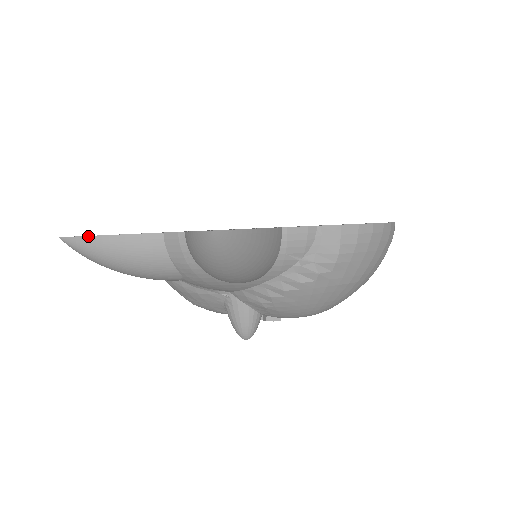
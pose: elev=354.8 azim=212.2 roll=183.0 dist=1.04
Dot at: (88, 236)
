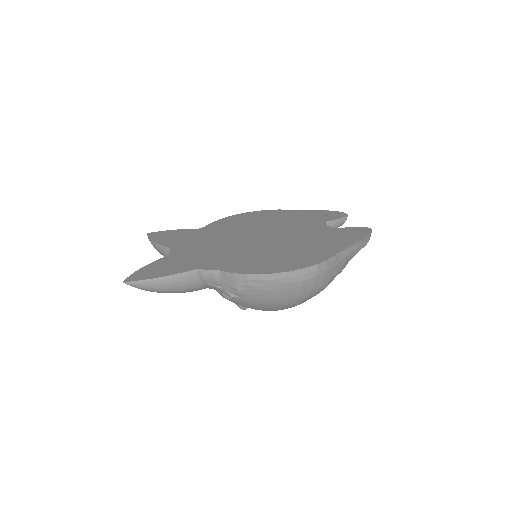
Dot at: (150, 239)
